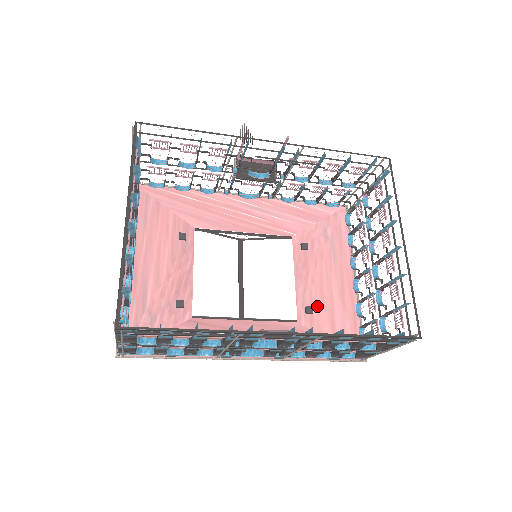
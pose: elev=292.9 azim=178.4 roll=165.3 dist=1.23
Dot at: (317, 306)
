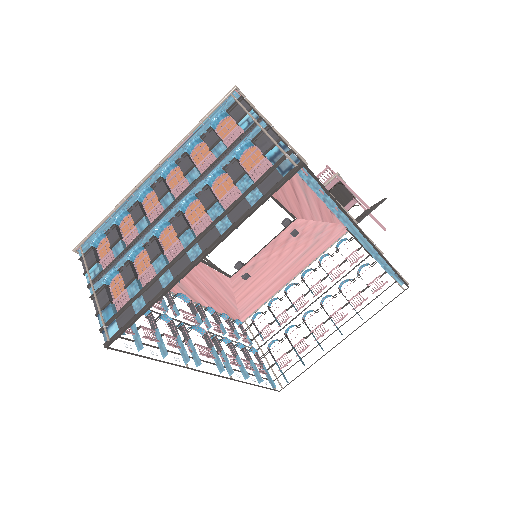
Dot at: (254, 277)
